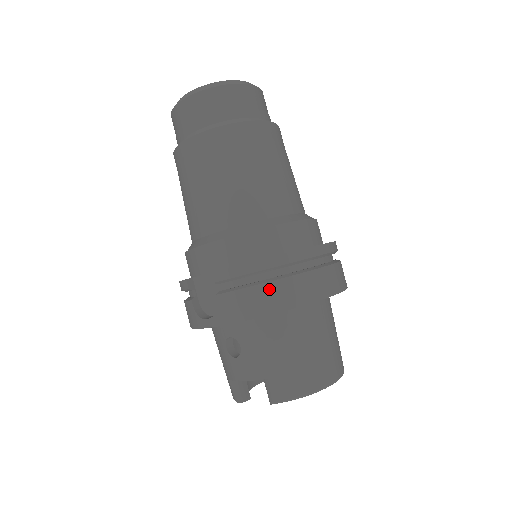
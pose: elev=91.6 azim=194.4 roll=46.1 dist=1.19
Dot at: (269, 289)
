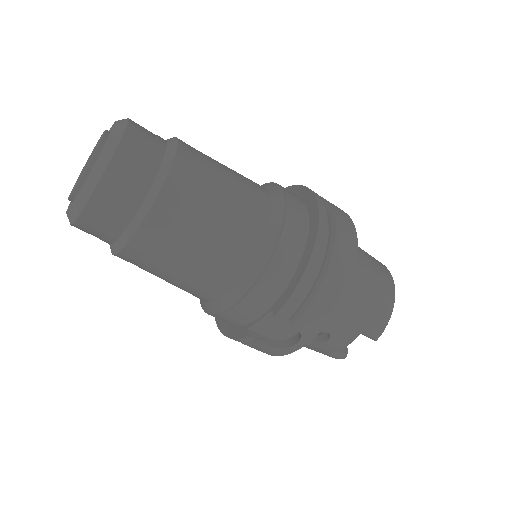
Dot at: (328, 283)
